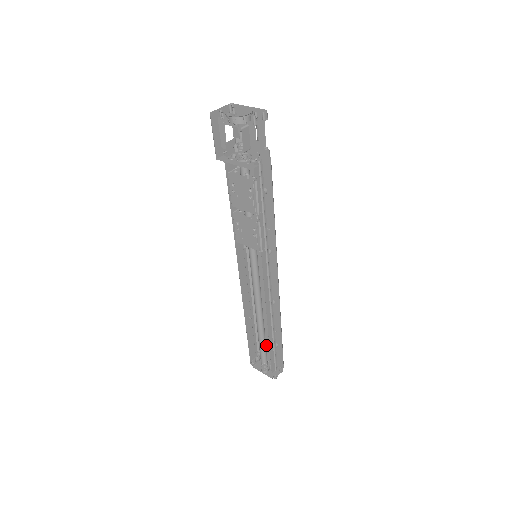
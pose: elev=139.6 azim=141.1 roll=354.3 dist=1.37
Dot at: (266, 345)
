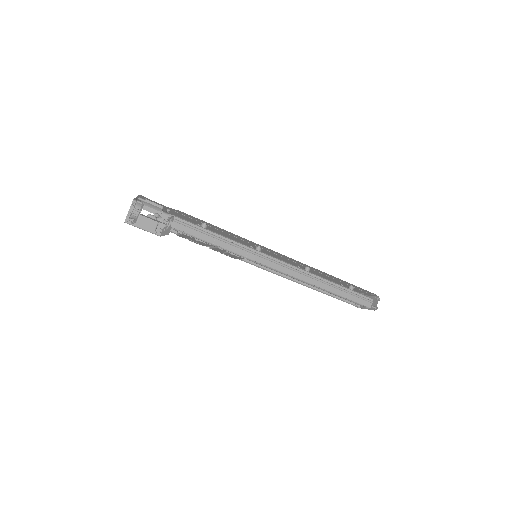
Dot at: occluded
